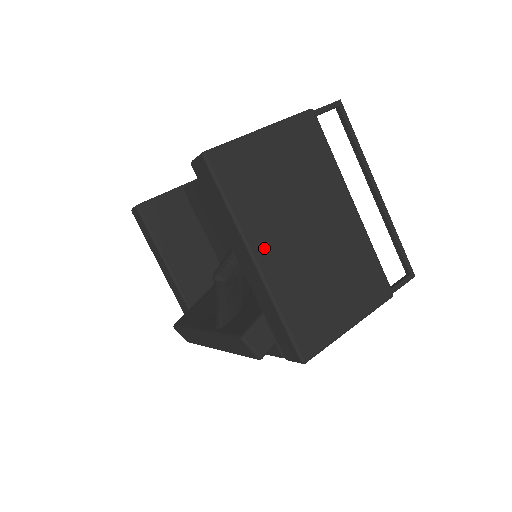
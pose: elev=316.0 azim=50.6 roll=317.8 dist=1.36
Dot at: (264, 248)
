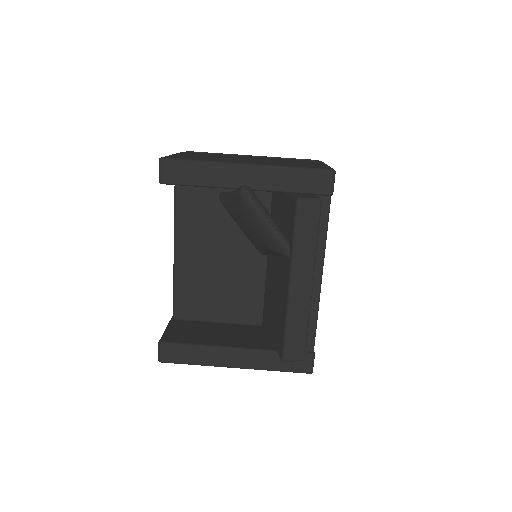
Dot at: (241, 162)
